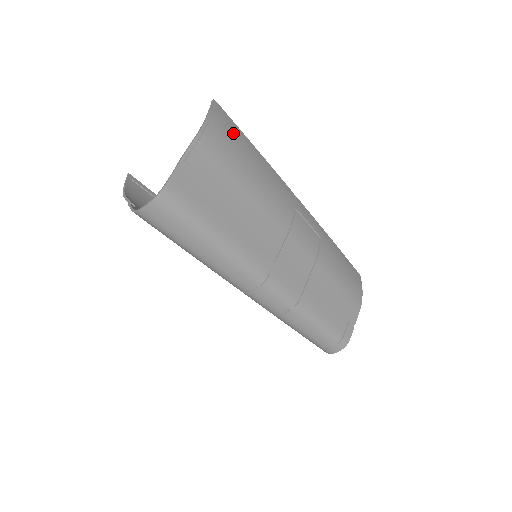
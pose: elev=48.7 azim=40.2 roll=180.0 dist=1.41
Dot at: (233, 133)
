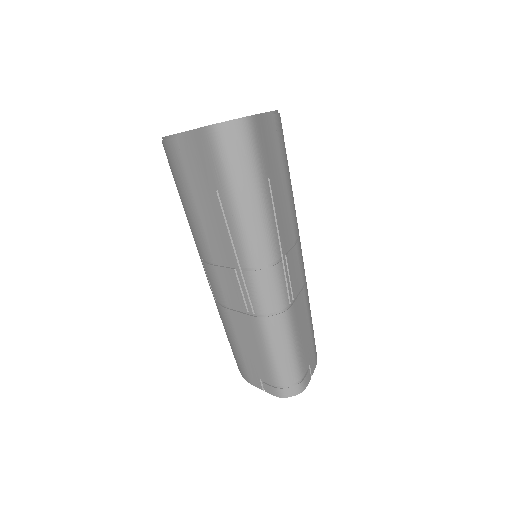
Dot at: occluded
